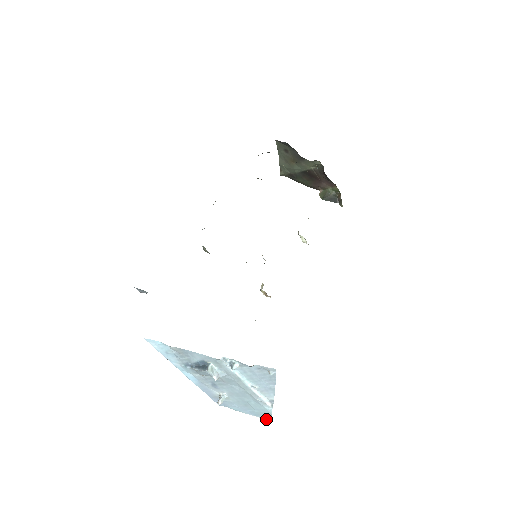
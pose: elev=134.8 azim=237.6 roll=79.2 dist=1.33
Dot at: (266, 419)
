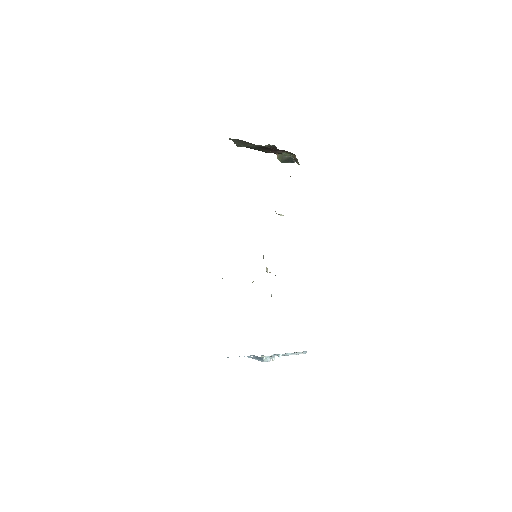
Dot at: occluded
